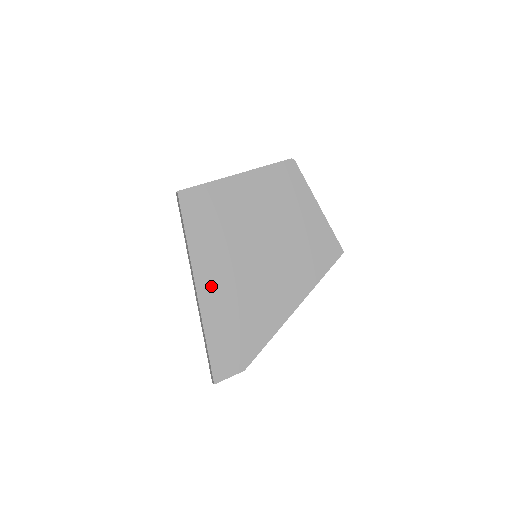
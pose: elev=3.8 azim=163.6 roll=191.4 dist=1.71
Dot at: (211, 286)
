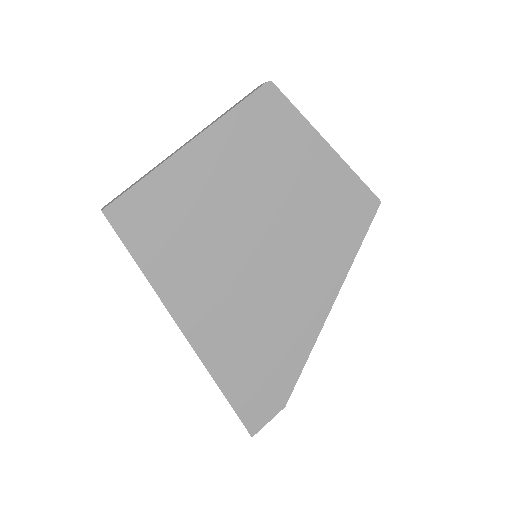
Dot at: (206, 326)
